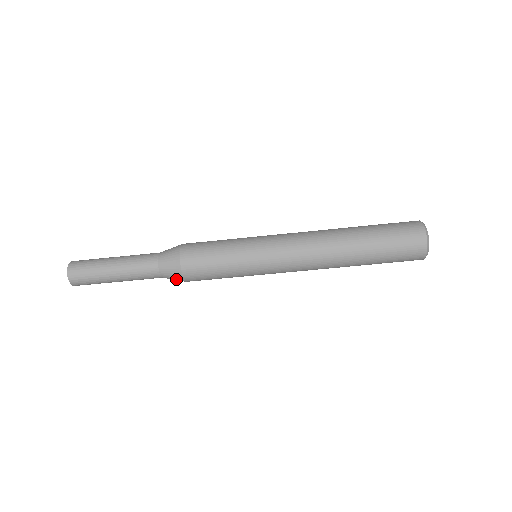
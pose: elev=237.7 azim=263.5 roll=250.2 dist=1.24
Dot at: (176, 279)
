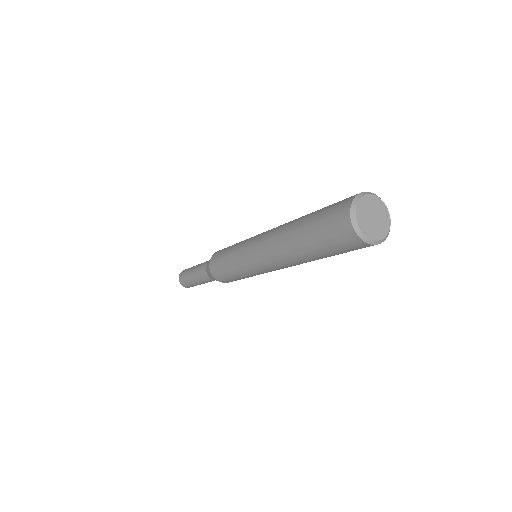
Dot at: occluded
